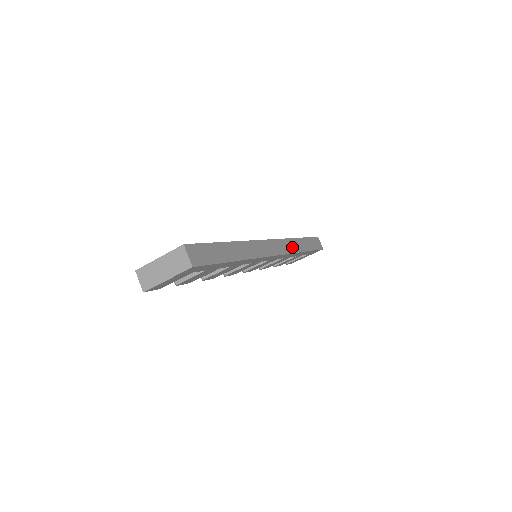
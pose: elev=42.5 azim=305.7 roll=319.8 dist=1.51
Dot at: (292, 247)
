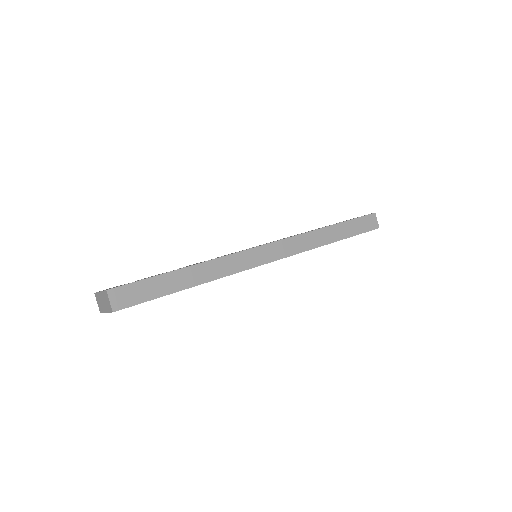
Dot at: (307, 243)
